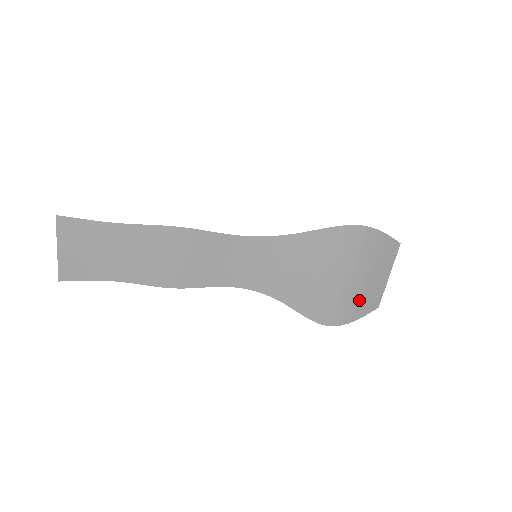
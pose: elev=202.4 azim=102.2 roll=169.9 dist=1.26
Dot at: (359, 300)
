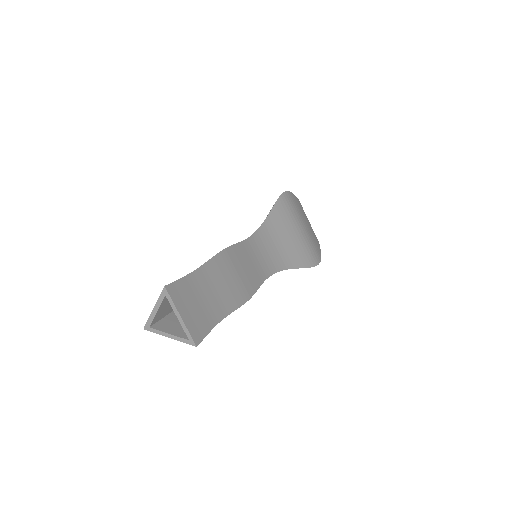
Dot at: occluded
